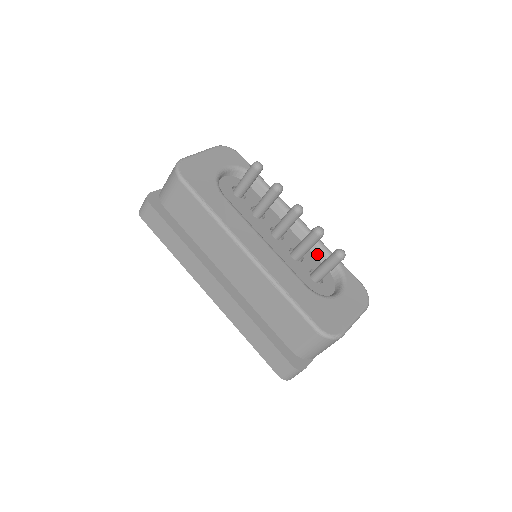
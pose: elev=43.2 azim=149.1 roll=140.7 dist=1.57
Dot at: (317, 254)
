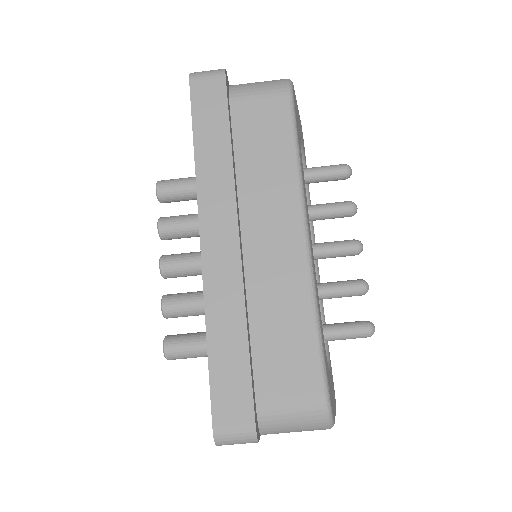
Dot at: occluded
